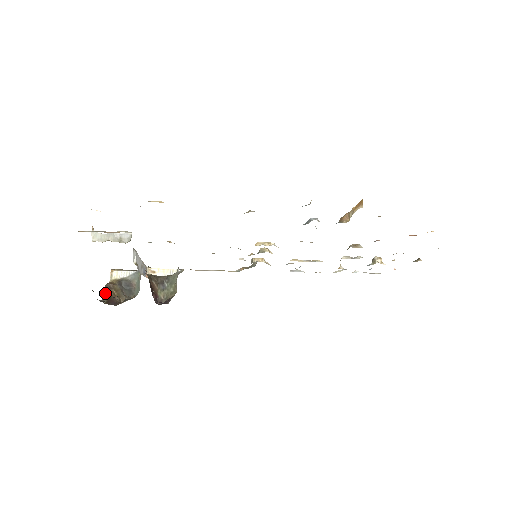
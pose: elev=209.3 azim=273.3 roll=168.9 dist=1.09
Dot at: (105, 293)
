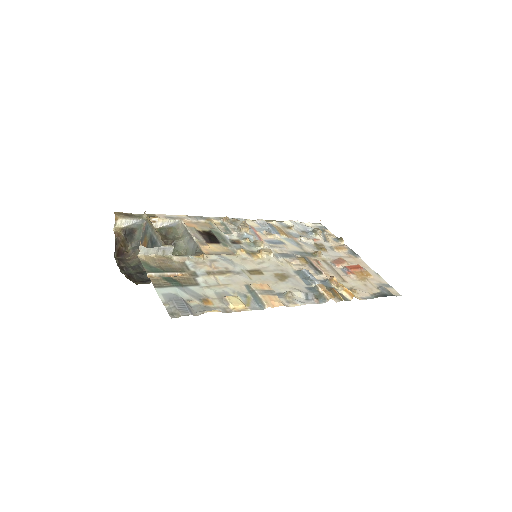
Dot at: (115, 248)
